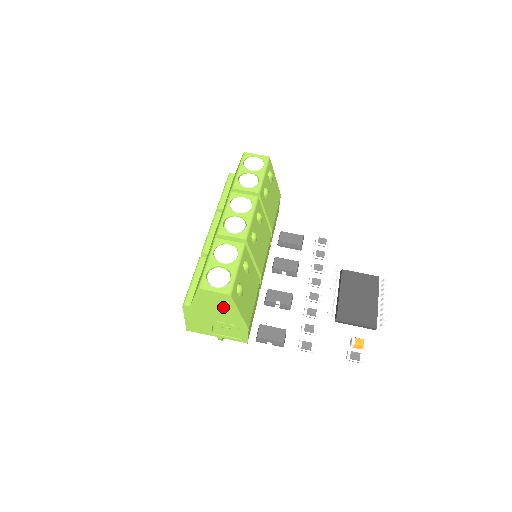
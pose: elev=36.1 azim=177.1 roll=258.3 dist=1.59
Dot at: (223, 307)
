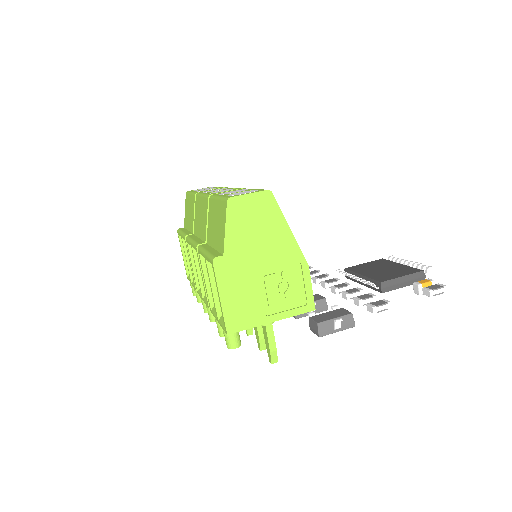
Dot at: (267, 228)
